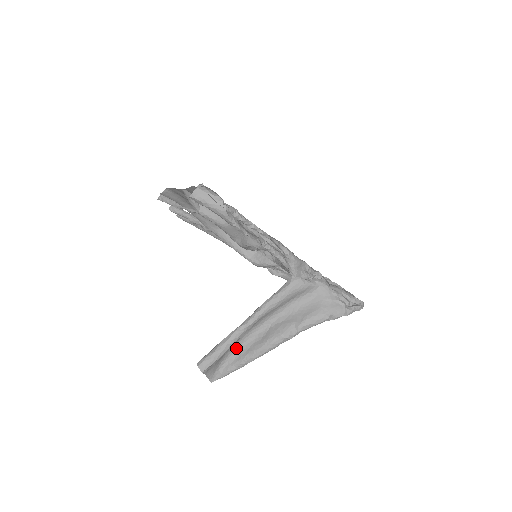
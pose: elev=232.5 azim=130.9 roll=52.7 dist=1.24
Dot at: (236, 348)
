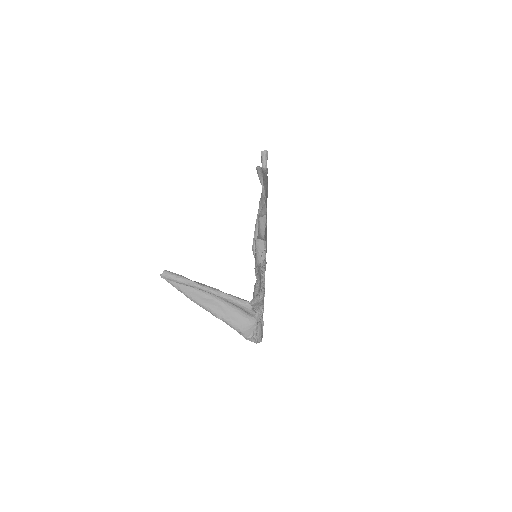
Dot at: occluded
